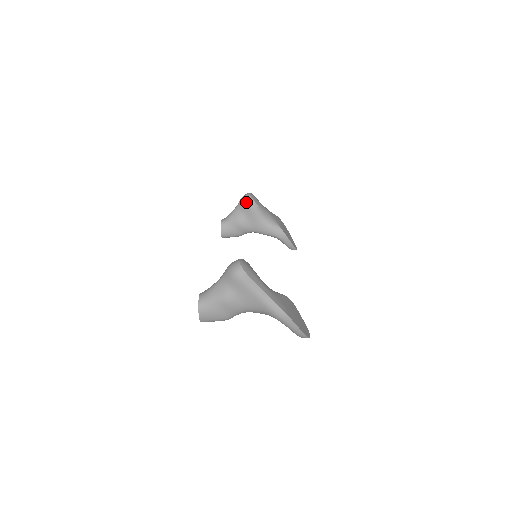
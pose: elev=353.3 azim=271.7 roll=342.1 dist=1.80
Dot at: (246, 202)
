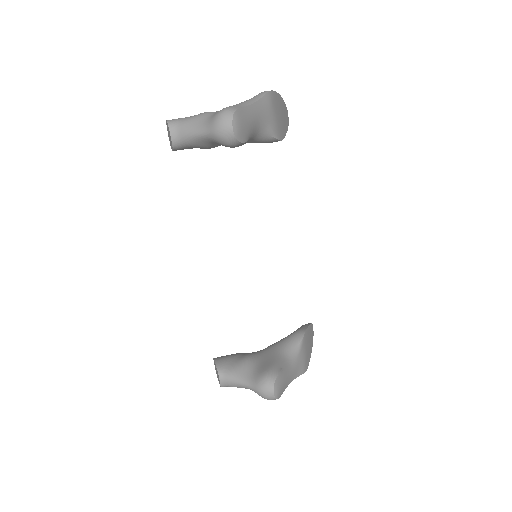
Dot at: (227, 146)
